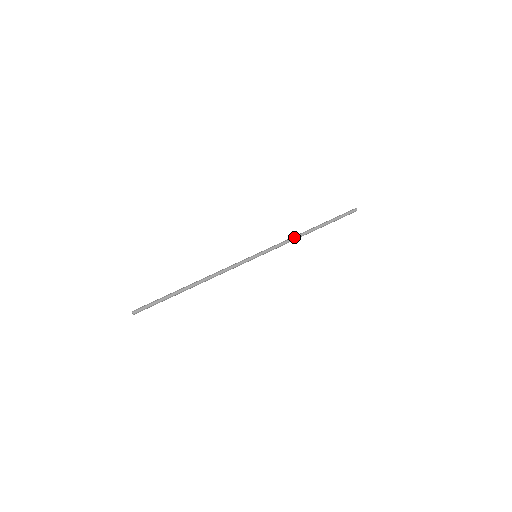
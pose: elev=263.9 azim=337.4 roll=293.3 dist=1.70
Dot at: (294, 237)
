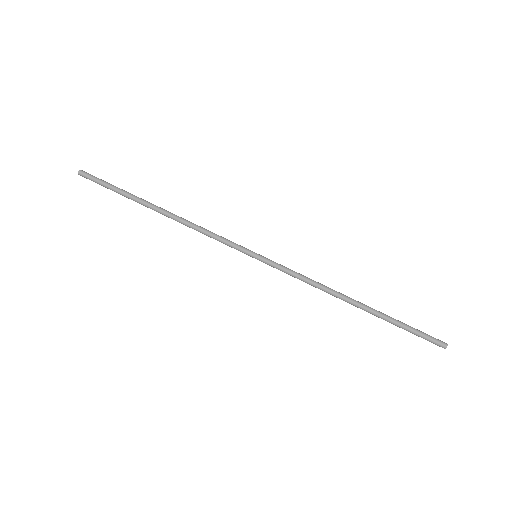
Dot at: (322, 287)
